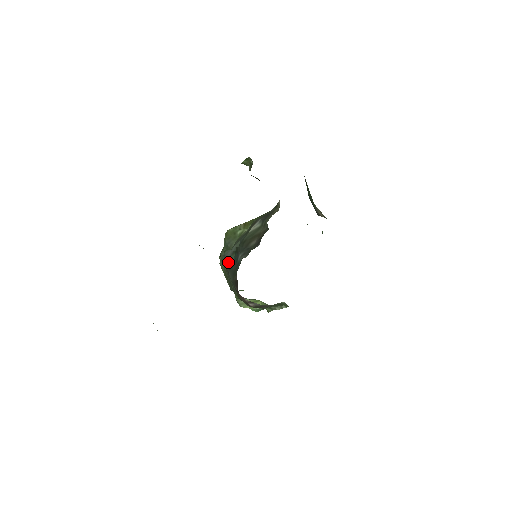
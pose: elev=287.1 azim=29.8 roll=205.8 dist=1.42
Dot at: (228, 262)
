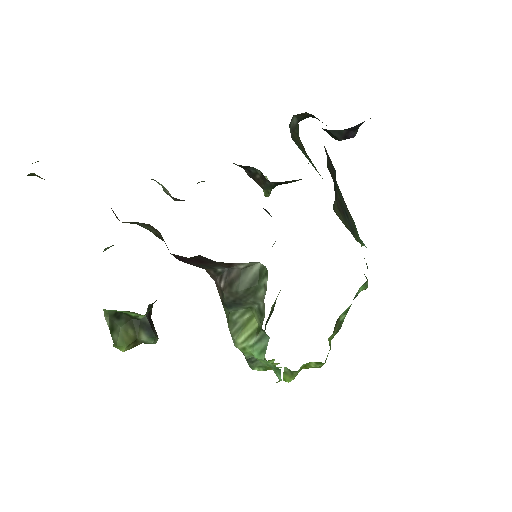
Dot at: occluded
